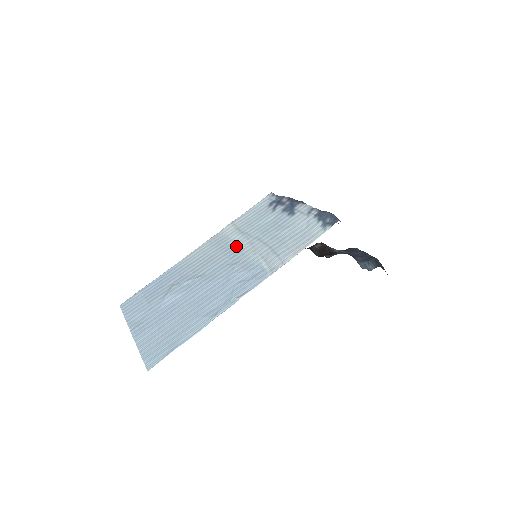
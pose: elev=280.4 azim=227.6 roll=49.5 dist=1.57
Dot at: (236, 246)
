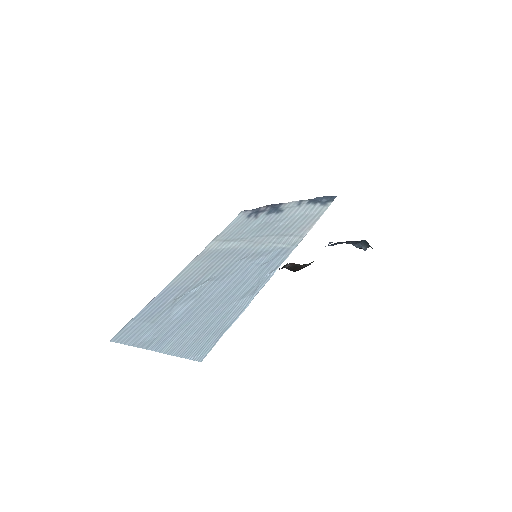
Dot at: (234, 249)
